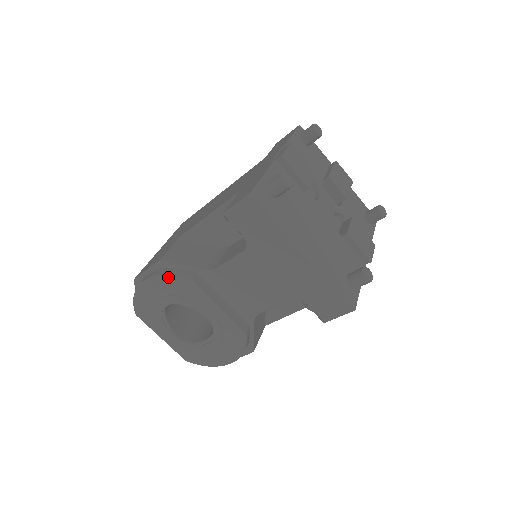
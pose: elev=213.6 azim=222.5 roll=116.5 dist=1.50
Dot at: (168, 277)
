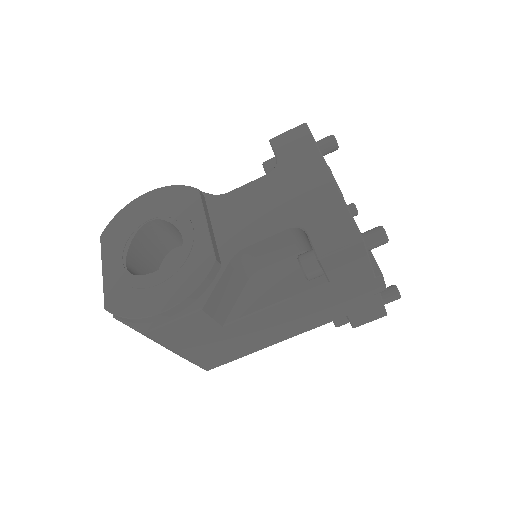
Dot at: (176, 187)
